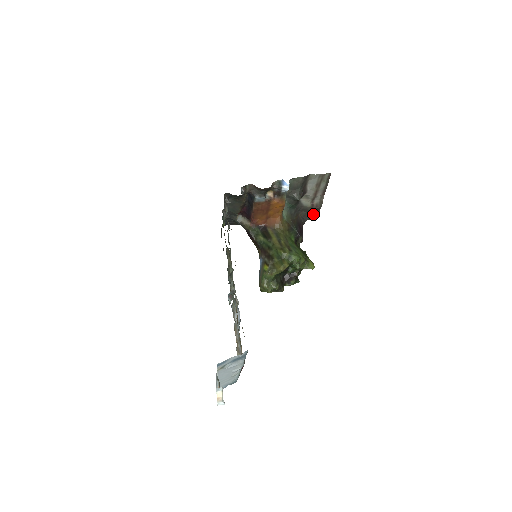
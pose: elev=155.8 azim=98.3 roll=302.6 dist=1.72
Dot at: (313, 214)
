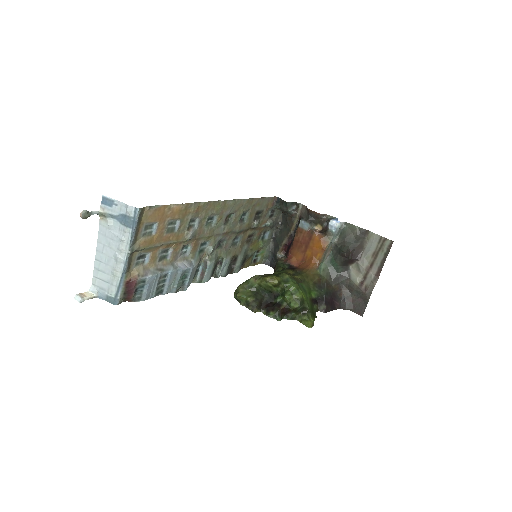
Dot at: (359, 305)
